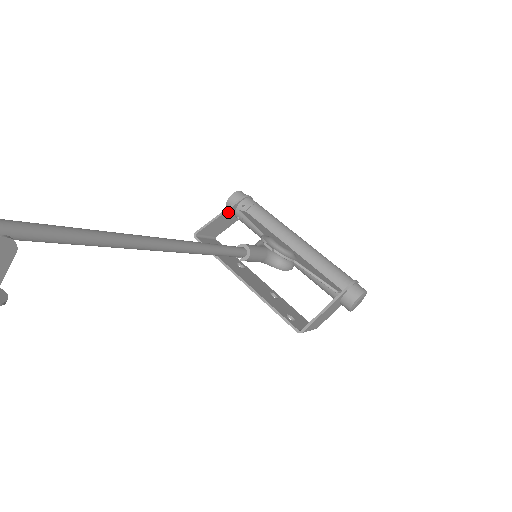
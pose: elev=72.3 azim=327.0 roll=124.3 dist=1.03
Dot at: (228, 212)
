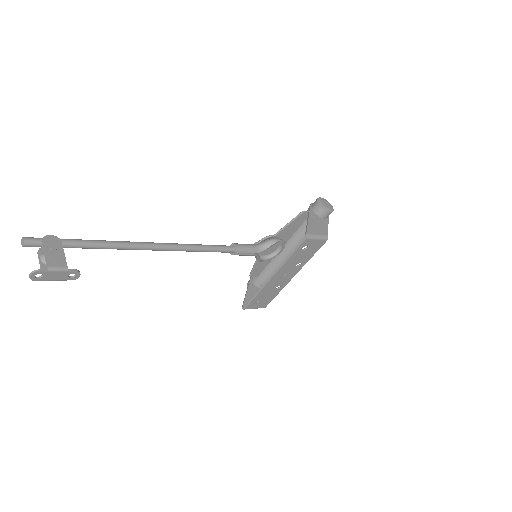
Dot at: (251, 288)
